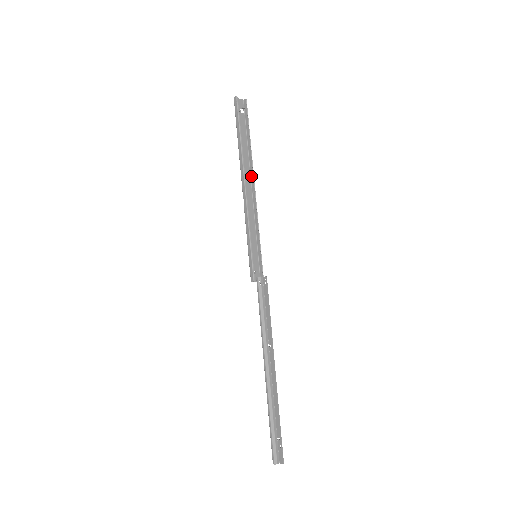
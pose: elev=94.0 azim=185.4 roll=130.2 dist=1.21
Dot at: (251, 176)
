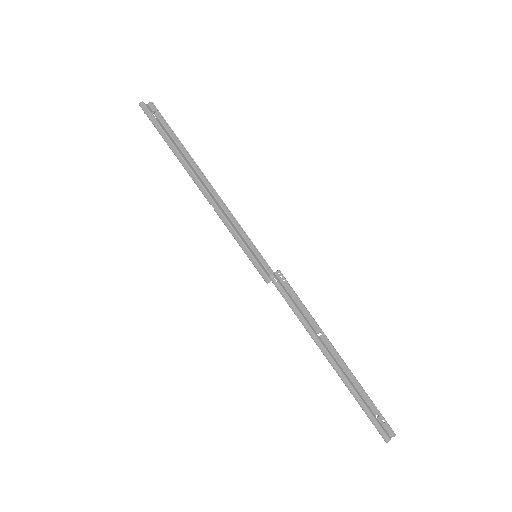
Dot at: (202, 179)
